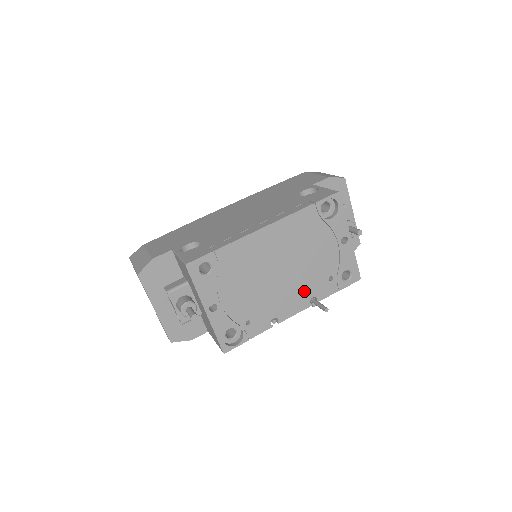
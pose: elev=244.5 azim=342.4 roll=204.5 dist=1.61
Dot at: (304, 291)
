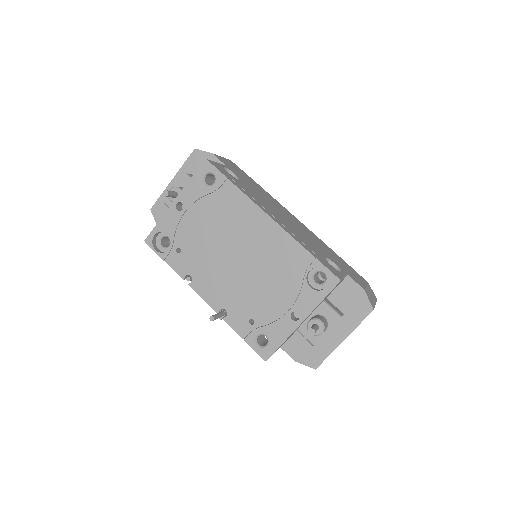
Dot at: (228, 296)
